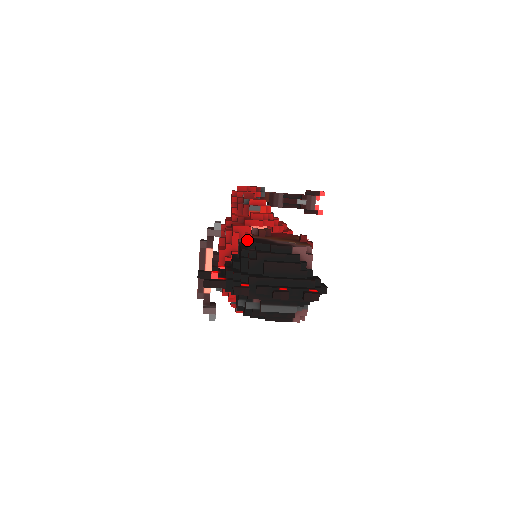
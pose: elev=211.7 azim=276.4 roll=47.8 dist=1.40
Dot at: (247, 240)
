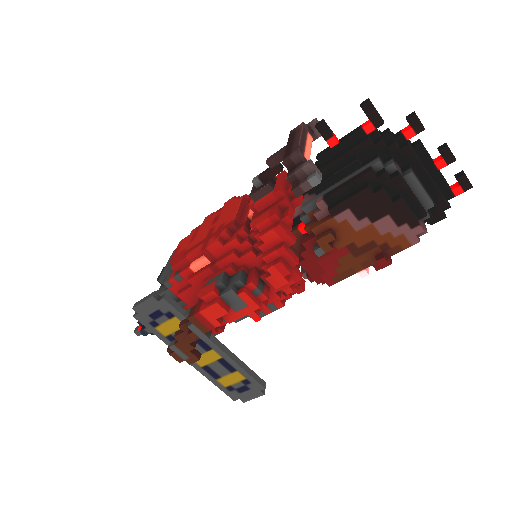
Dot at: occluded
